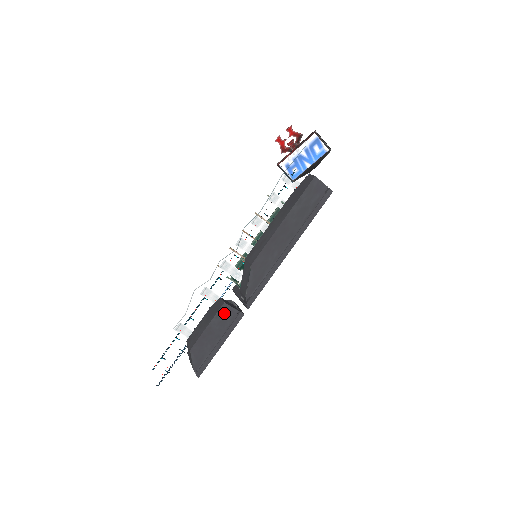
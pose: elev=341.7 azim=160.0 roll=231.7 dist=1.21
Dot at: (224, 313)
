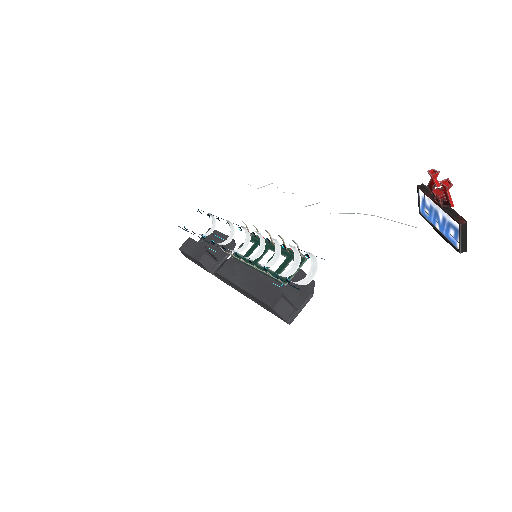
Dot at: occluded
